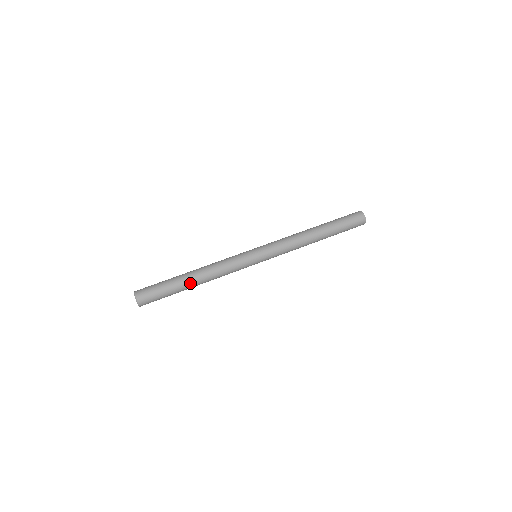
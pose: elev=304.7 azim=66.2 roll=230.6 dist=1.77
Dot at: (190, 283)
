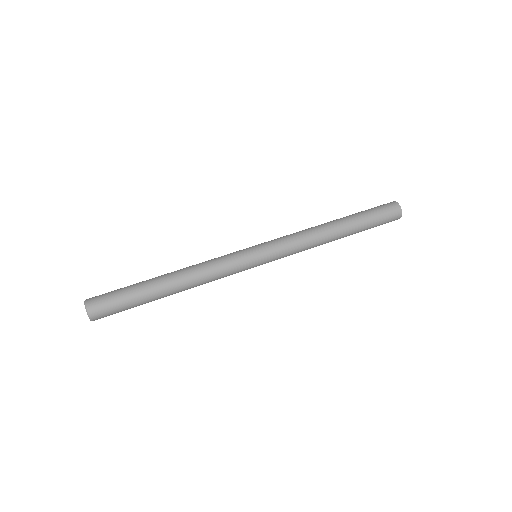
Dot at: (166, 295)
